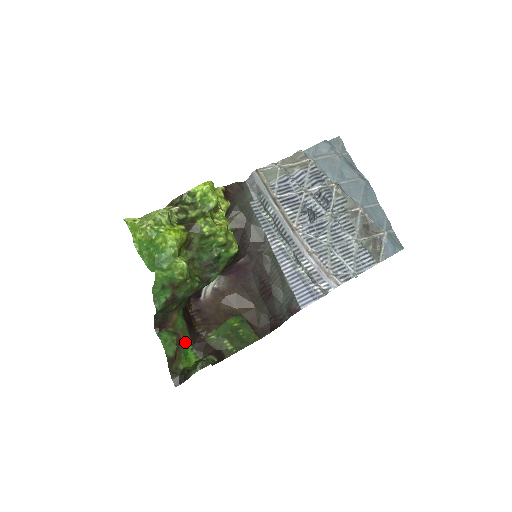
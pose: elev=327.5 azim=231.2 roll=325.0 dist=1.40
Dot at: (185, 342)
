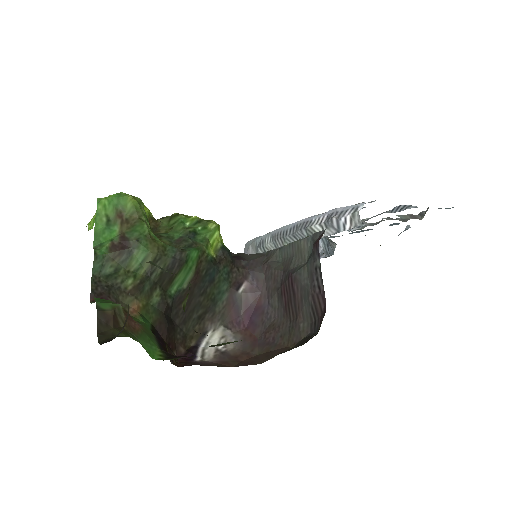
Dot at: (146, 339)
